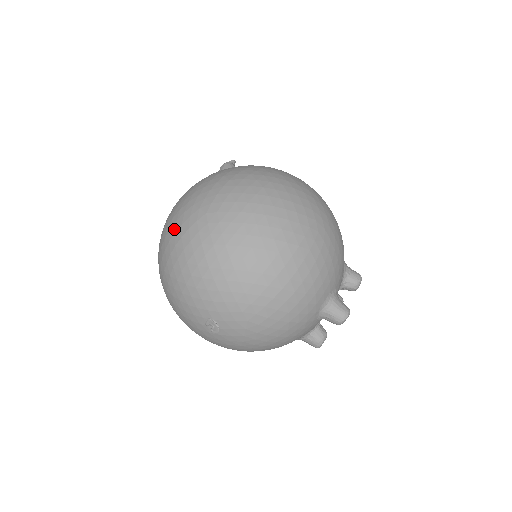
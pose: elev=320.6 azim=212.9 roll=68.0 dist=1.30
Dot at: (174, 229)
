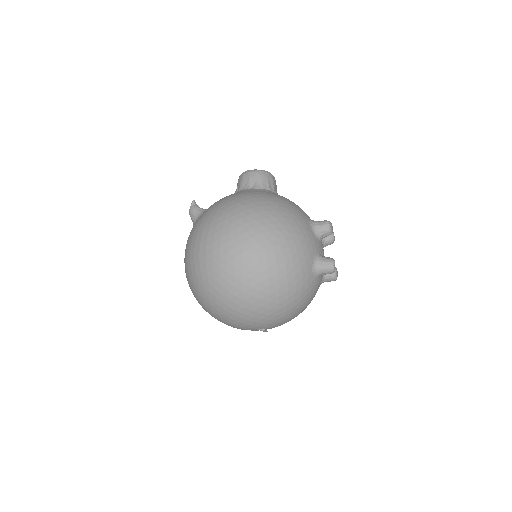
Dot at: (197, 298)
